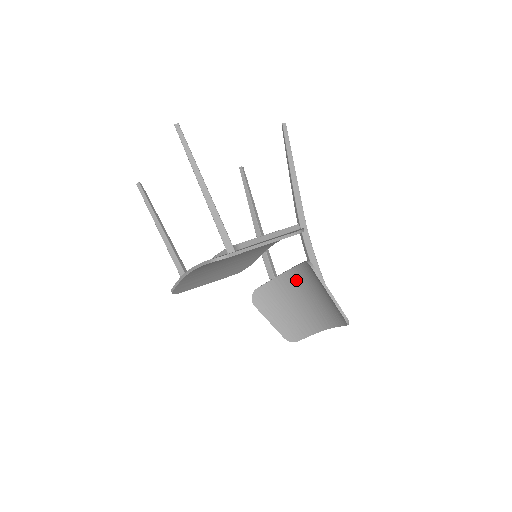
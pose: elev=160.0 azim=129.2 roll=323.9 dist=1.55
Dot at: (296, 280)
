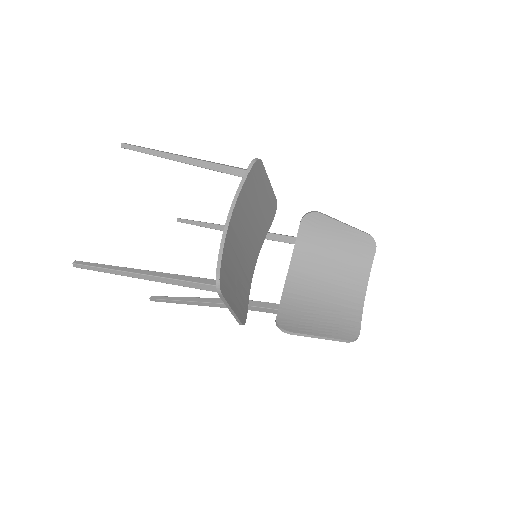
Dot at: (302, 272)
